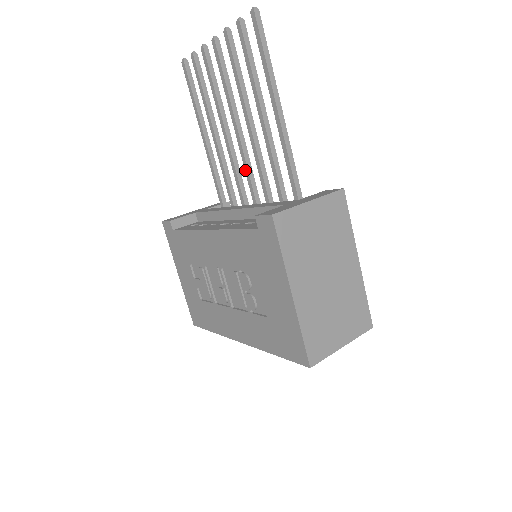
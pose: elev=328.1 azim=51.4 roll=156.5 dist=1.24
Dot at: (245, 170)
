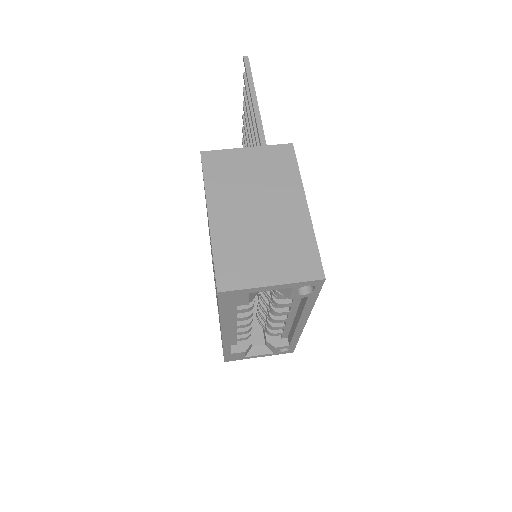
Dot at: occluded
